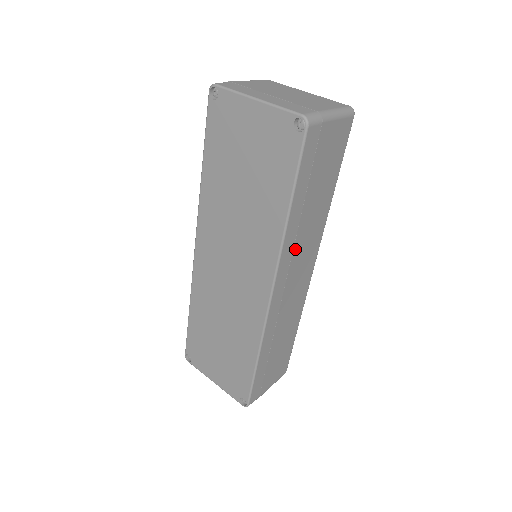
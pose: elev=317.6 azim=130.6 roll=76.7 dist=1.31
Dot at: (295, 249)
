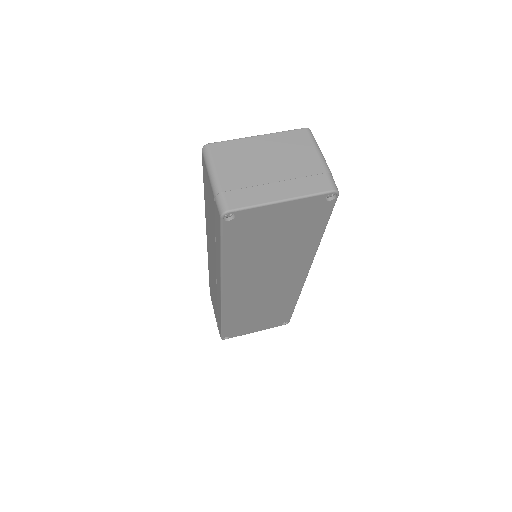
Dot at: occluded
